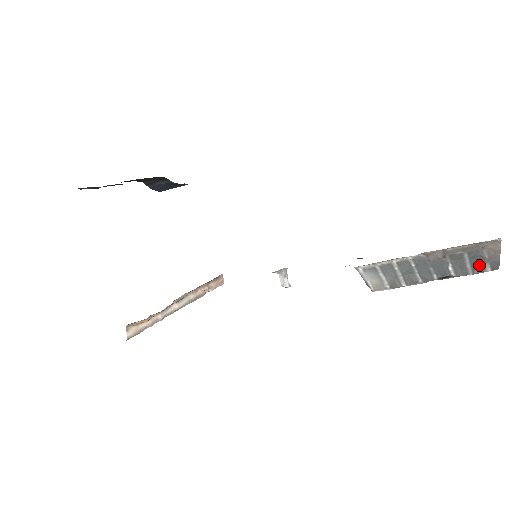
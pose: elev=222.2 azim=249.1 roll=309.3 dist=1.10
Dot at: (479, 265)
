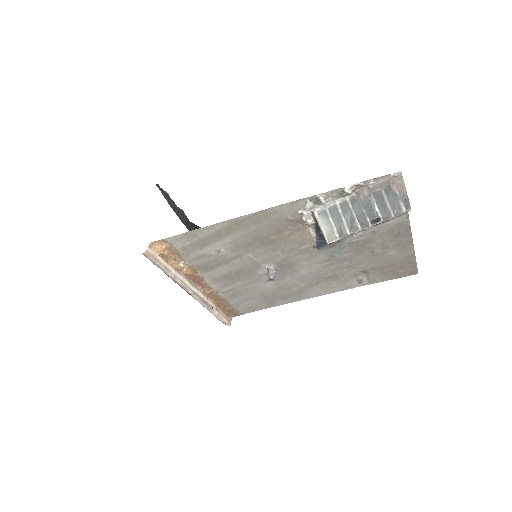
Dot at: (396, 204)
